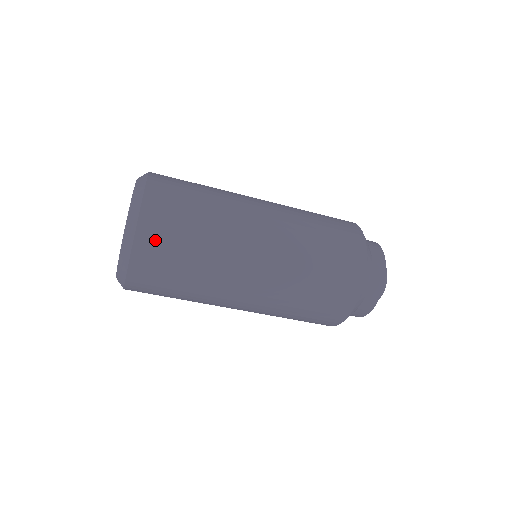
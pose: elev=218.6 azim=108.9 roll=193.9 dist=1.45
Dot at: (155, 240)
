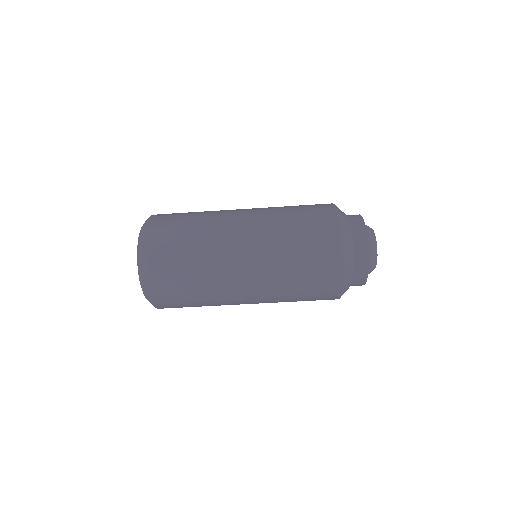
Dot at: (158, 239)
